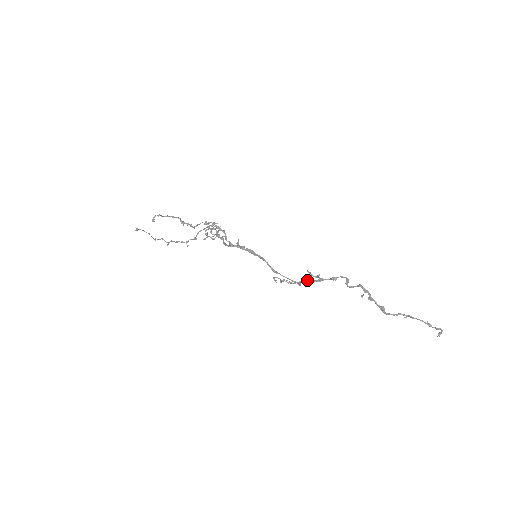
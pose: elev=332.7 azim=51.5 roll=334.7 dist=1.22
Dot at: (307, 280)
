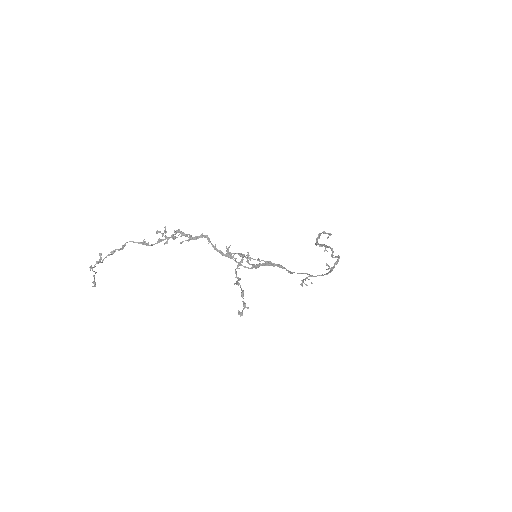
Dot at: occluded
